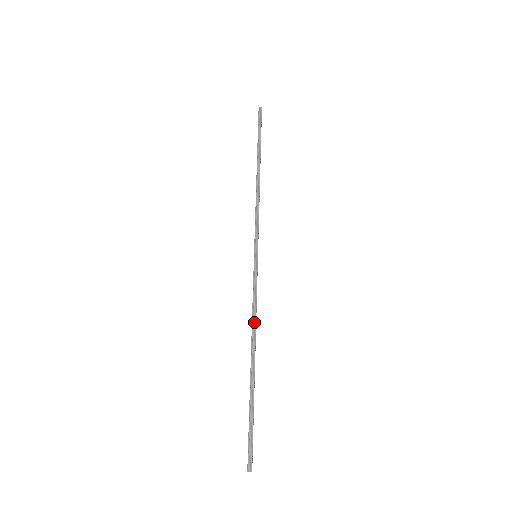
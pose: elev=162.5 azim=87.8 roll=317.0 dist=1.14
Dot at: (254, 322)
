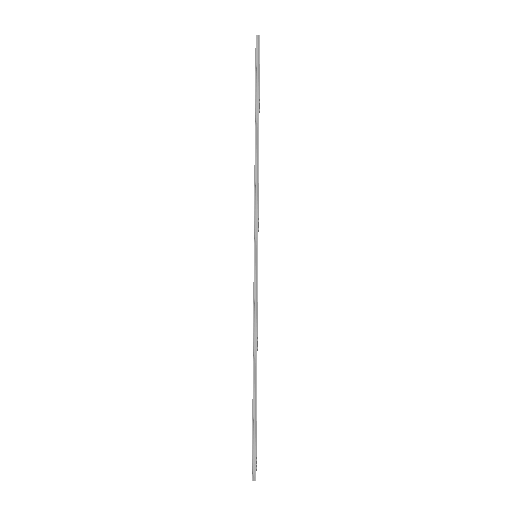
Dot at: (255, 335)
